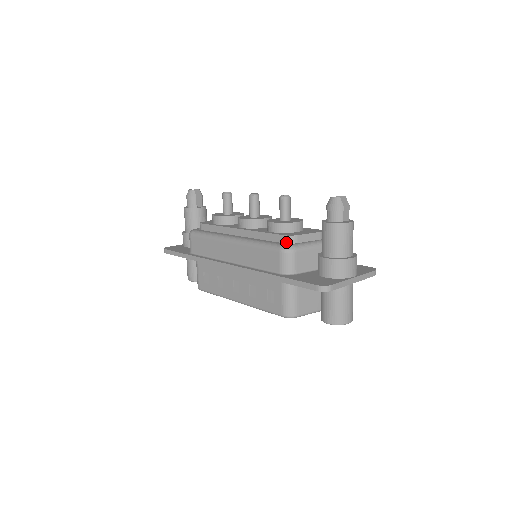
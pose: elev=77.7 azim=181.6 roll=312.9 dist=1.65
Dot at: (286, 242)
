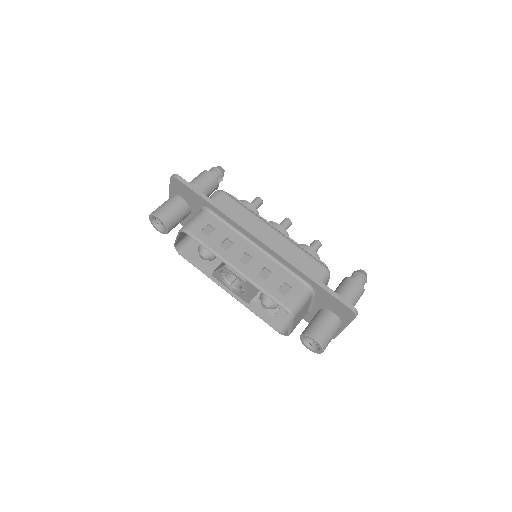
Dot at: occluded
